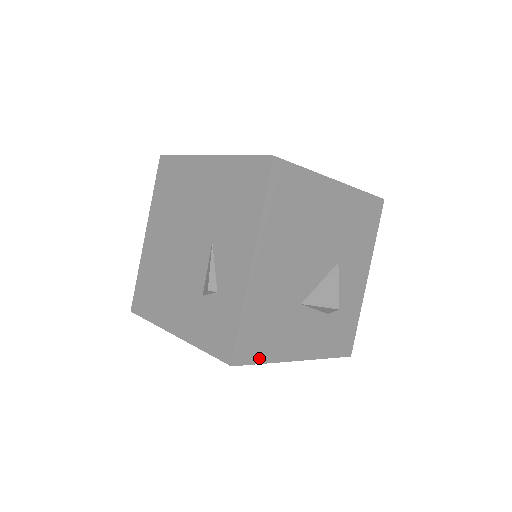
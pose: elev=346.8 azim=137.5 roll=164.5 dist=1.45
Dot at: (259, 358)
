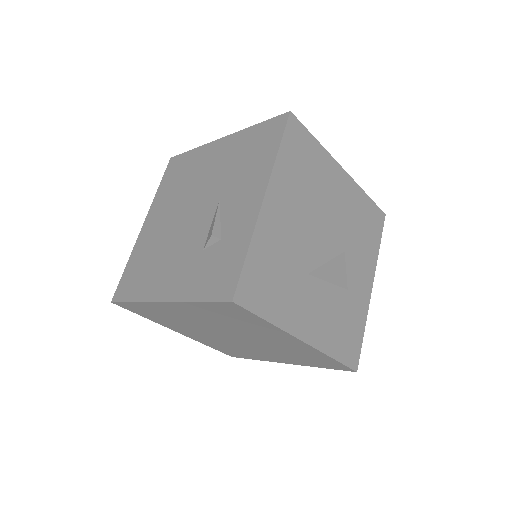
Dot at: (262, 311)
